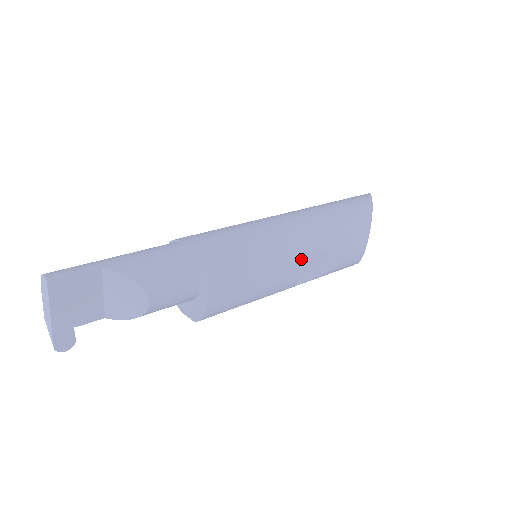
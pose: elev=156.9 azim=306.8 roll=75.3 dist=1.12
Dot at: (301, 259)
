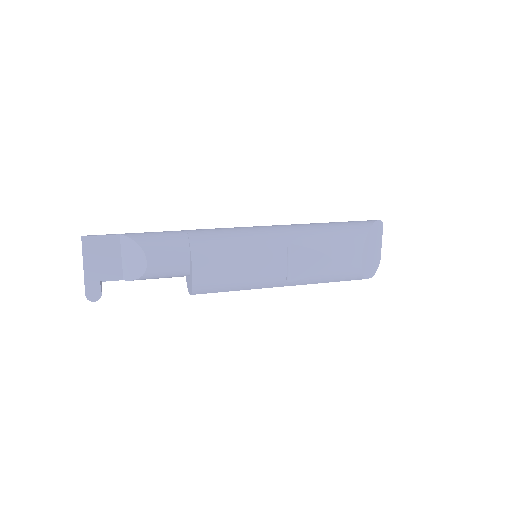
Dot at: (285, 251)
